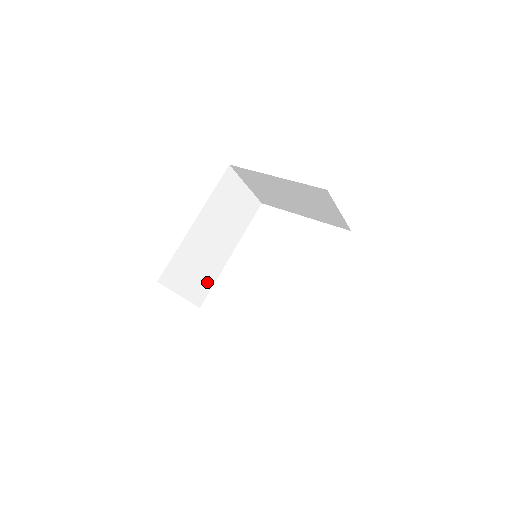
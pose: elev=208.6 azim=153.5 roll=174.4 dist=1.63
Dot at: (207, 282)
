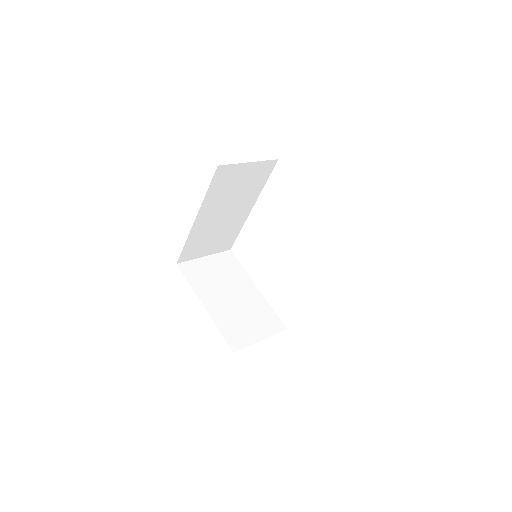
Dot at: (231, 236)
